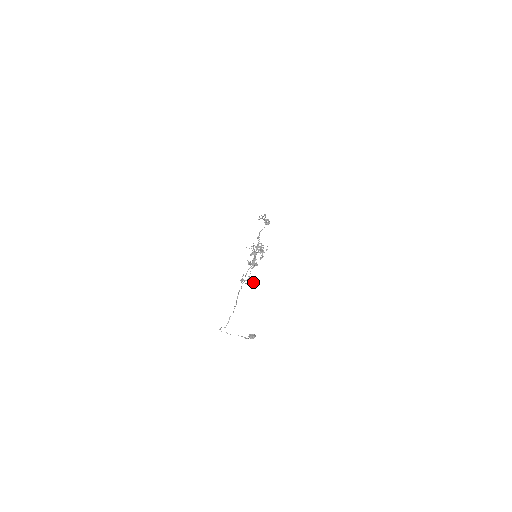
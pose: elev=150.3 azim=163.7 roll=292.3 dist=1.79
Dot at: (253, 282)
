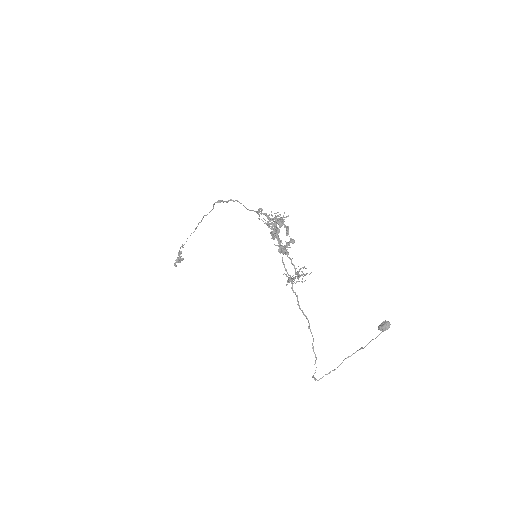
Dot at: occluded
